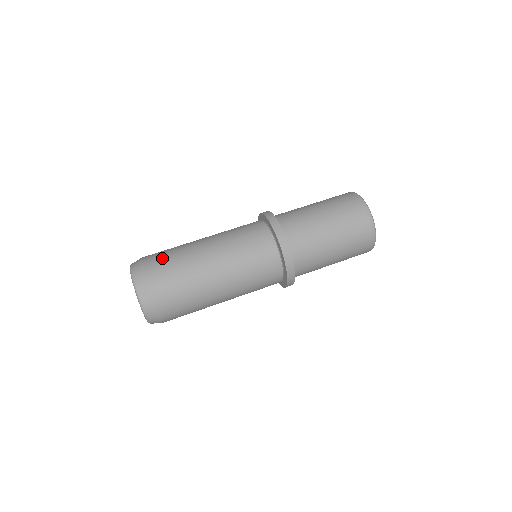
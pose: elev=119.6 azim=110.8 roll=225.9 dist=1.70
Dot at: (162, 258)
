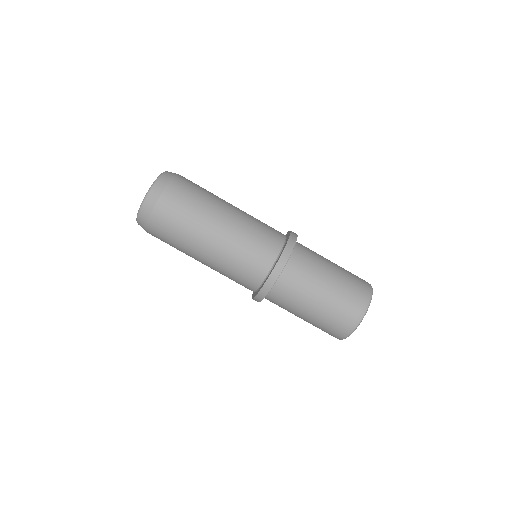
Dot at: (184, 197)
